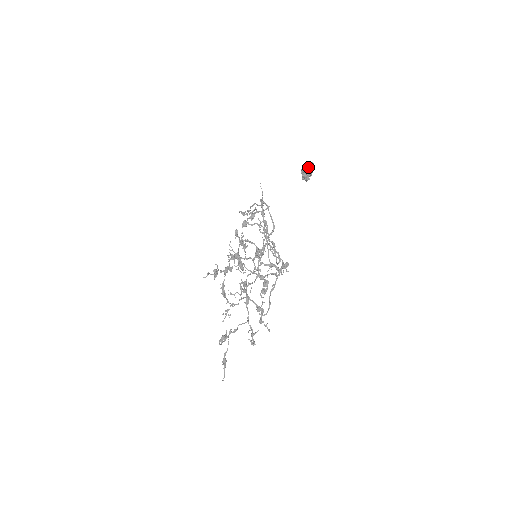
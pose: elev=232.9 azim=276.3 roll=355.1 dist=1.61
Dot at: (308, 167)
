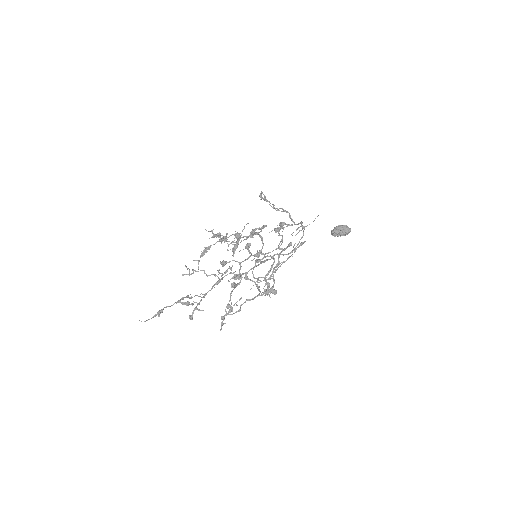
Dot at: (346, 231)
